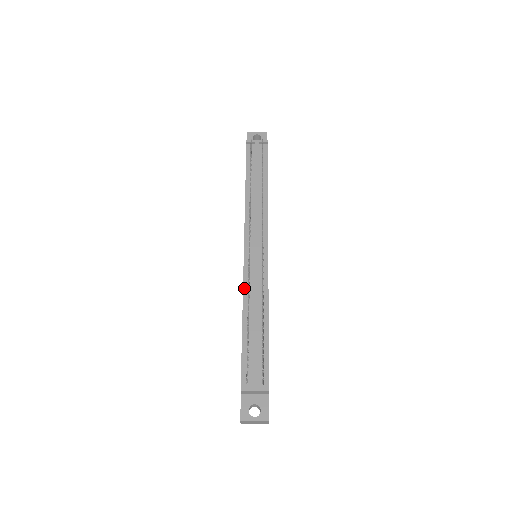
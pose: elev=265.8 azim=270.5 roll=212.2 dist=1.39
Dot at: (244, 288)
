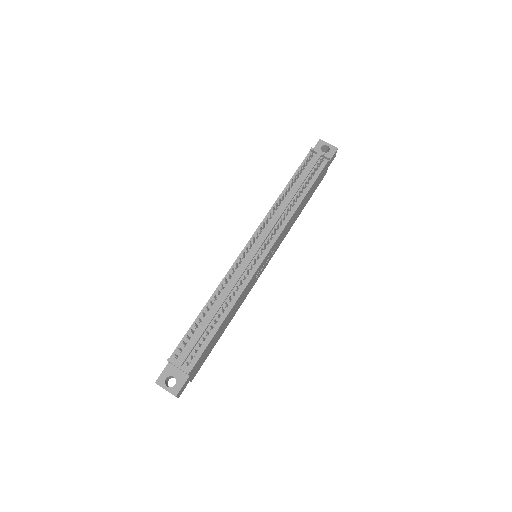
Dot at: (224, 279)
